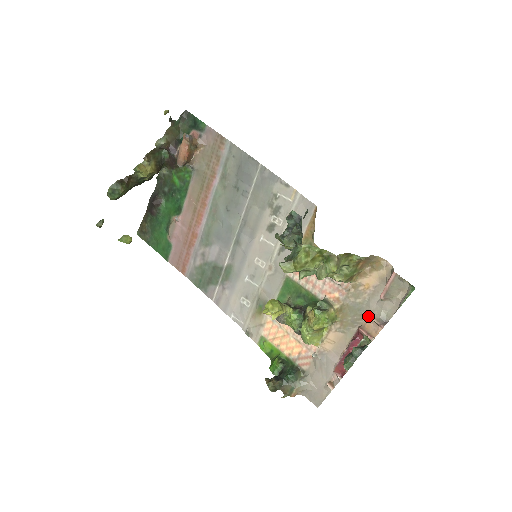
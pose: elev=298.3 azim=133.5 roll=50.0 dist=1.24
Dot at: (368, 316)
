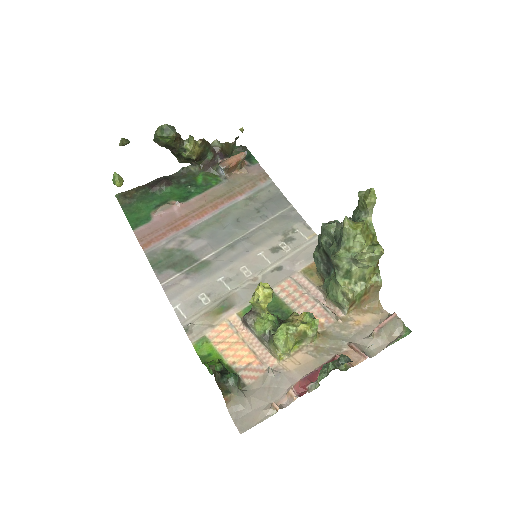
Dot at: (352, 345)
